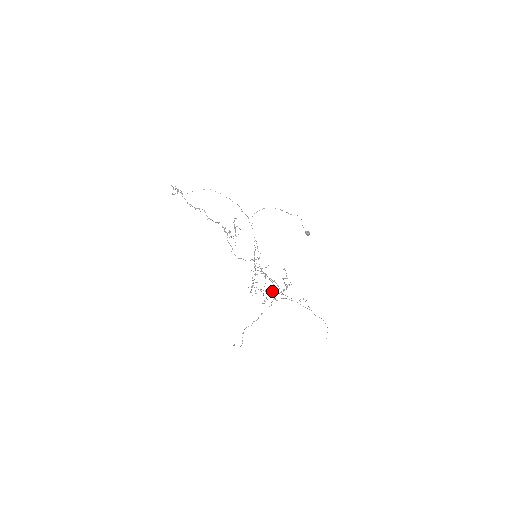
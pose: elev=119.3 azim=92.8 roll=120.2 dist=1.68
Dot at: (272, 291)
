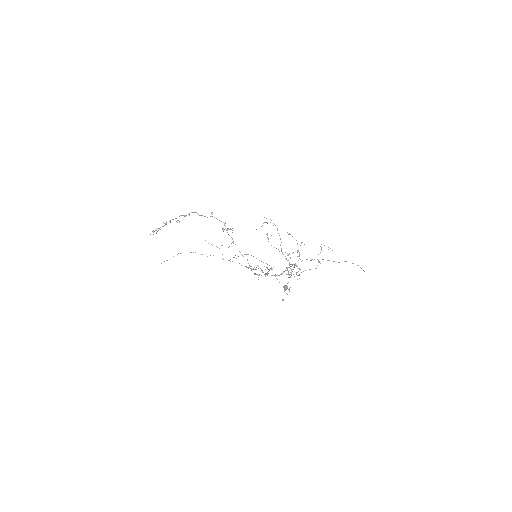
Dot at: (289, 263)
